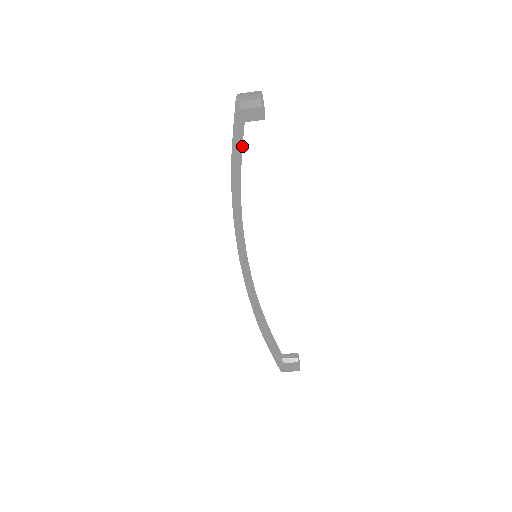
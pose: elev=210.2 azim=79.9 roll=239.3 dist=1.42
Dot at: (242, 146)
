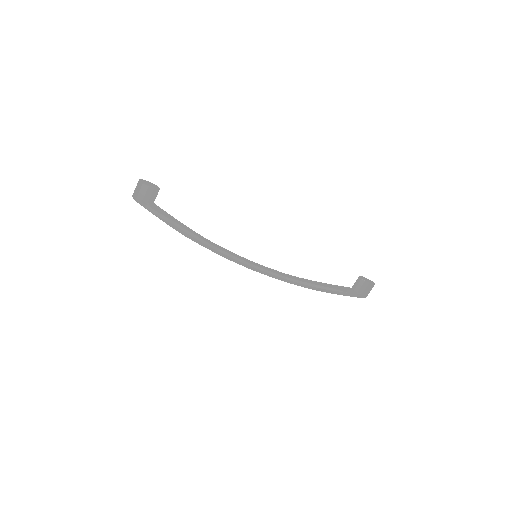
Dot at: (169, 215)
